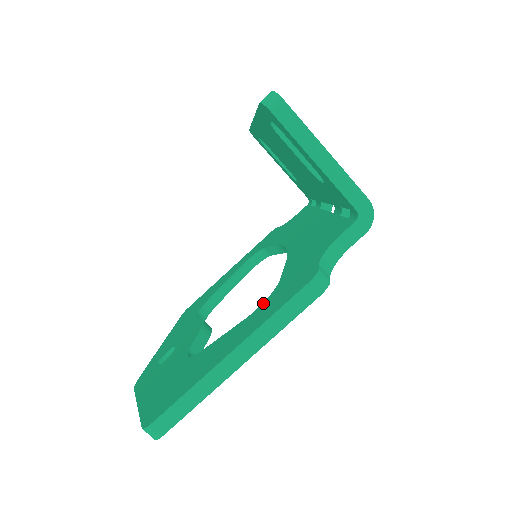
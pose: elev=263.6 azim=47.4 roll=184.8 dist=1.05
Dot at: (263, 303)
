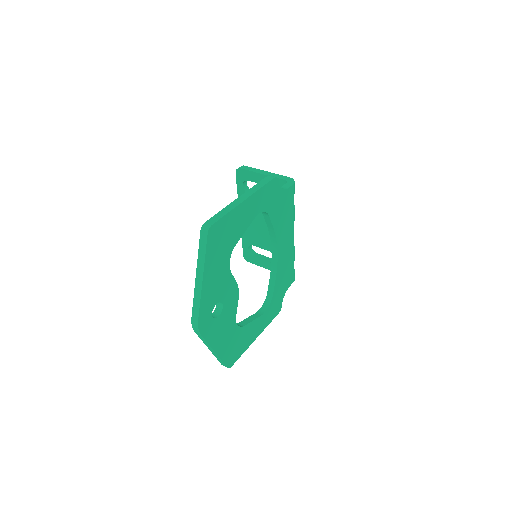
Dot at: occluded
